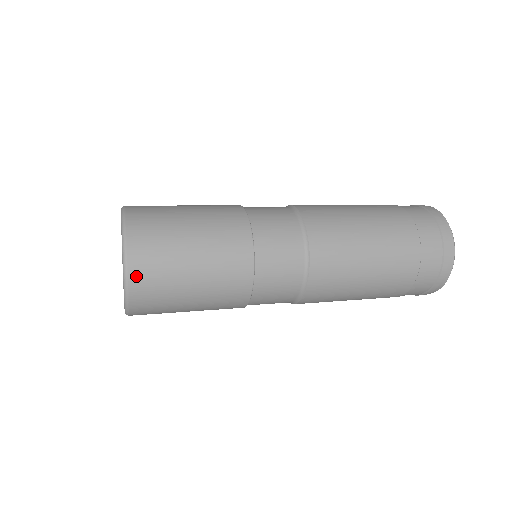
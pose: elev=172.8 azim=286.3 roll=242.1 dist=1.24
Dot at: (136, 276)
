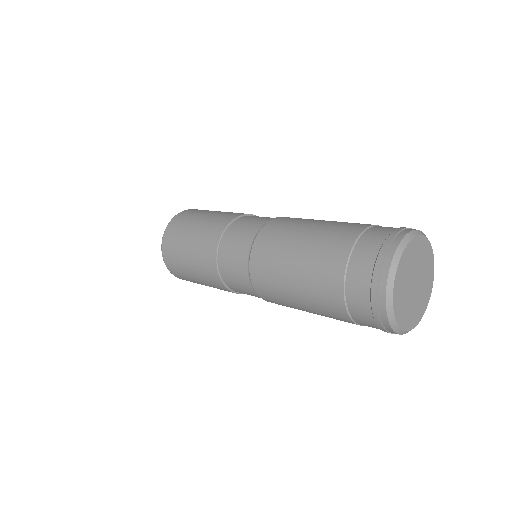
Dot at: (165, 246)
